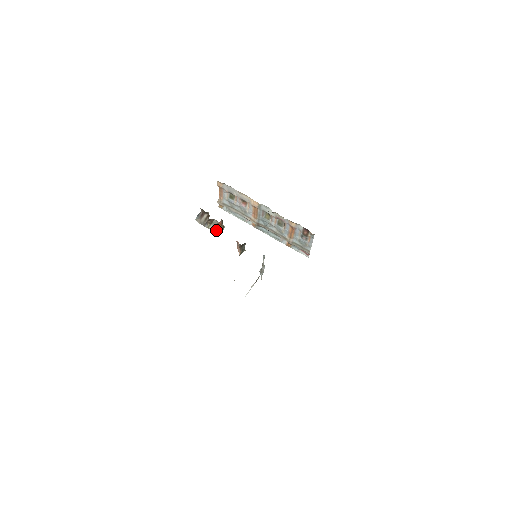
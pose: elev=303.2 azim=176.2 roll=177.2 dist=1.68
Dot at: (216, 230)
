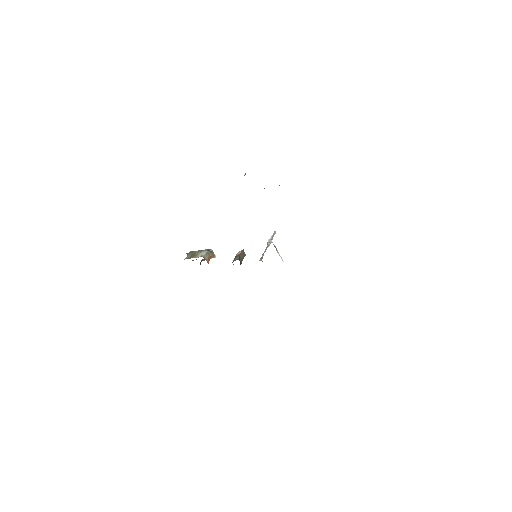
Dot at: occluded
